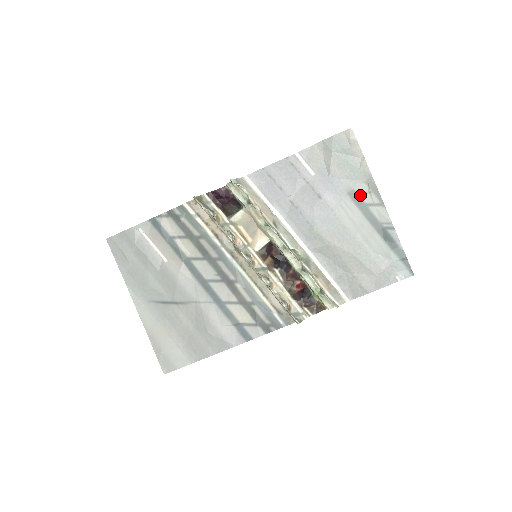
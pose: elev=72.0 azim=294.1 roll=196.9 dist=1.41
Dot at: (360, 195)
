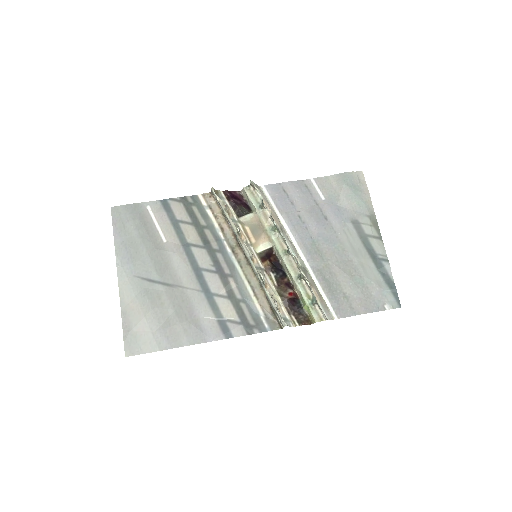
Dot at: (362, 225)
